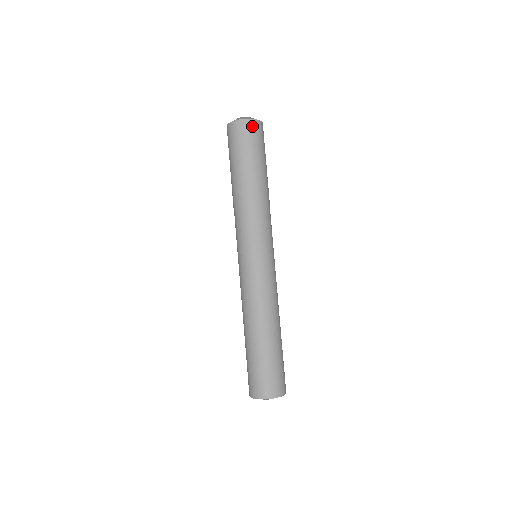
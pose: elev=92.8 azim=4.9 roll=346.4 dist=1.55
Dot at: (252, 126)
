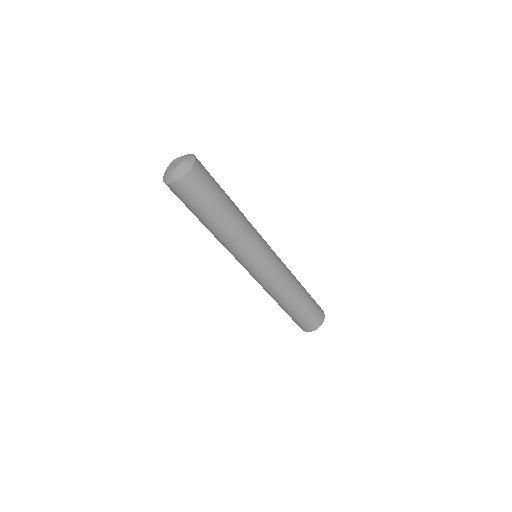
Dot at: (182, 186)
